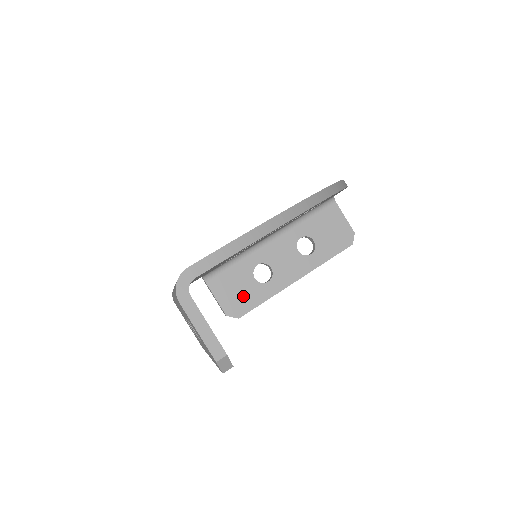
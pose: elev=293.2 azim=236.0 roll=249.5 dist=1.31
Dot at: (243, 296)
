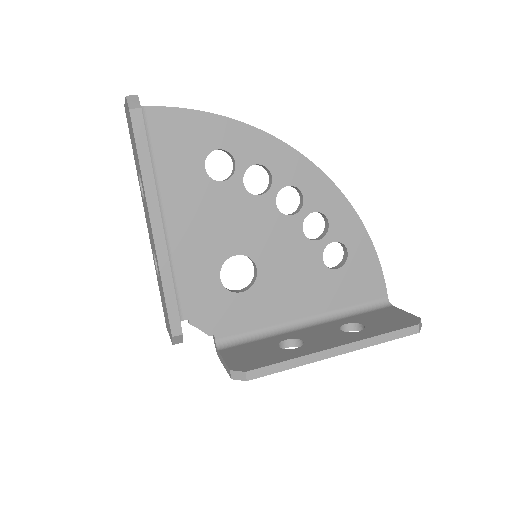
Dot at: (259, 357)
